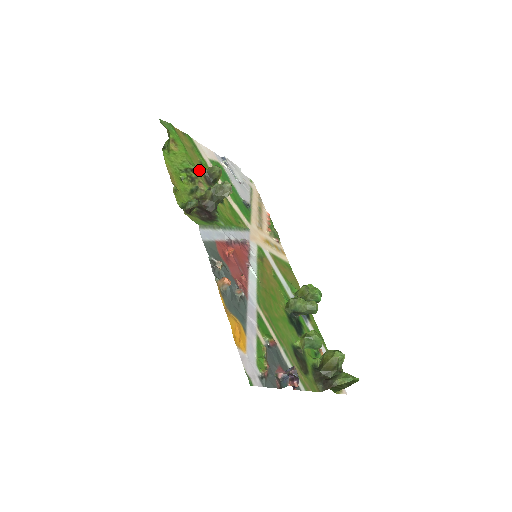
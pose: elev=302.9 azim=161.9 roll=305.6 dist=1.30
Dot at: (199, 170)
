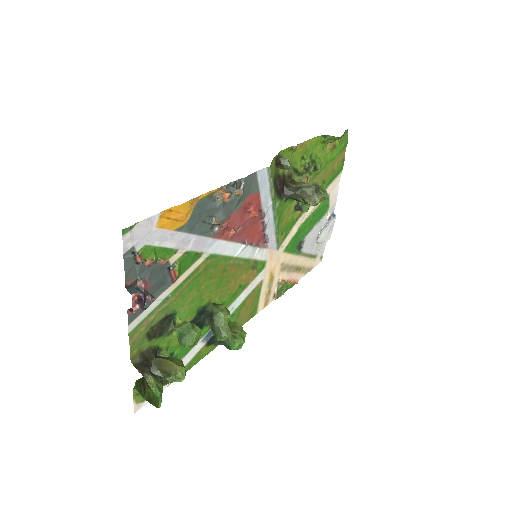
Dot at: (317, 178)
